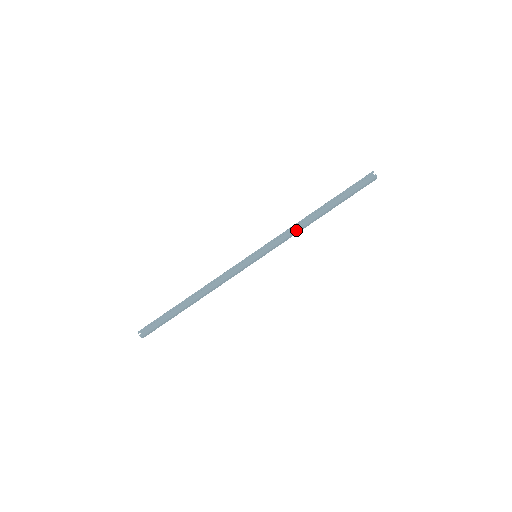
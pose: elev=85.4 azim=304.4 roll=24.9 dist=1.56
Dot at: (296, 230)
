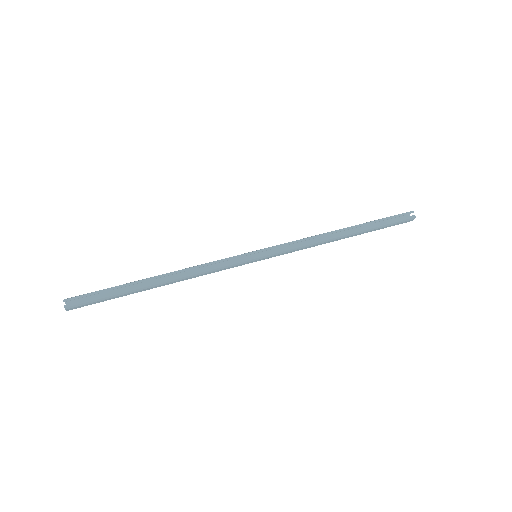
Dot at: (314, 243)
